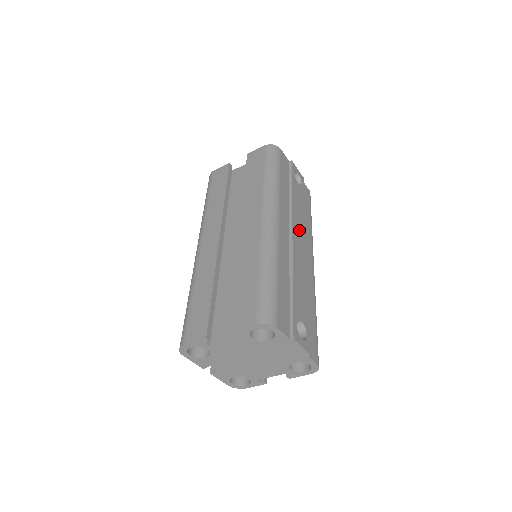
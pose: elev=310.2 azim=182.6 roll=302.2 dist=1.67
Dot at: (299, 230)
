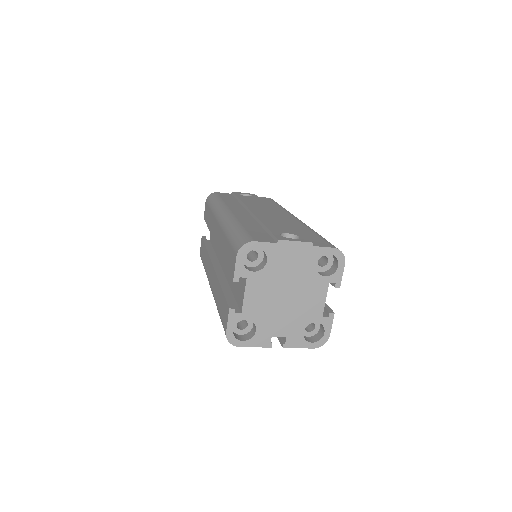
Dot at: (260, 208)
